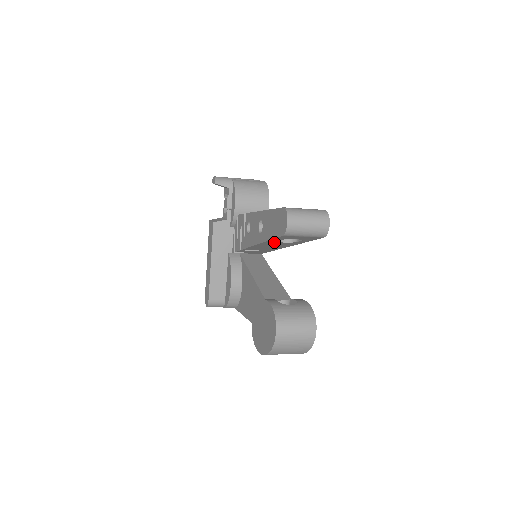
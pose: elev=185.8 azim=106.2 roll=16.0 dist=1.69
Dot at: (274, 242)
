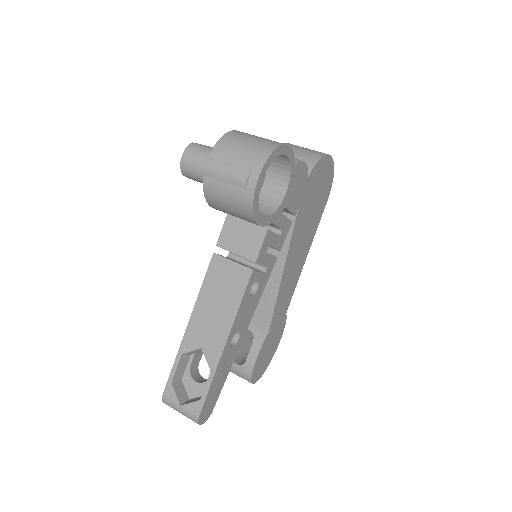
Dot at: occluded
